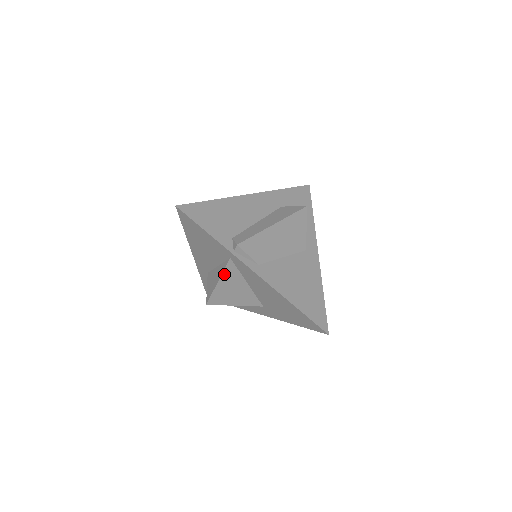
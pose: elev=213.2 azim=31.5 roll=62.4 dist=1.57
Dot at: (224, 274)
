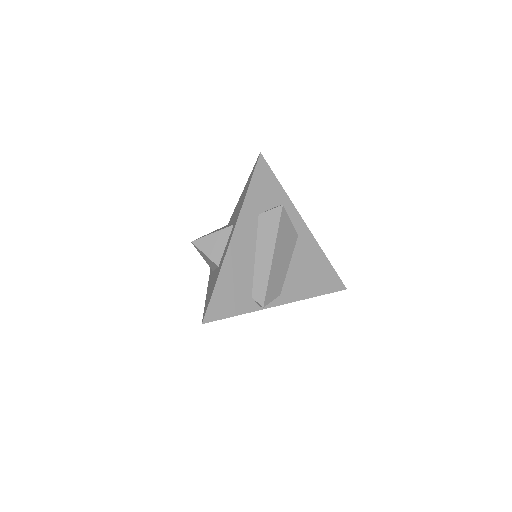
Dot at: occluded
